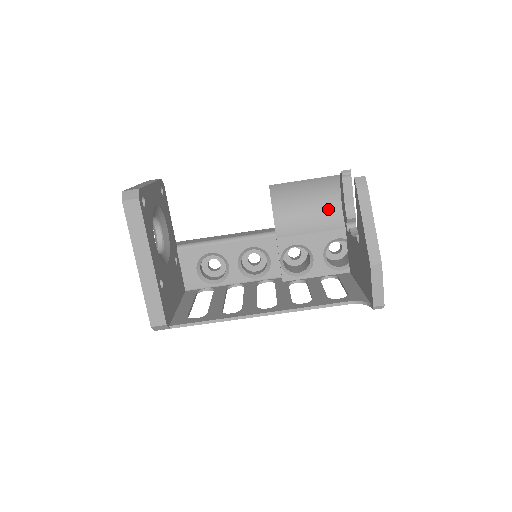
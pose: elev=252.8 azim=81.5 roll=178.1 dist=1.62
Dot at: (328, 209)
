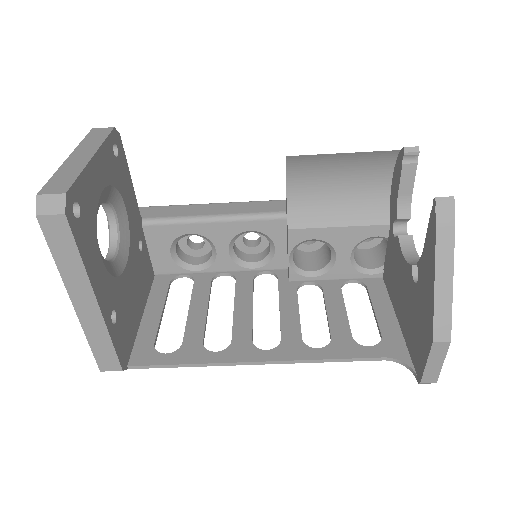
Dot at: (369, 193)
